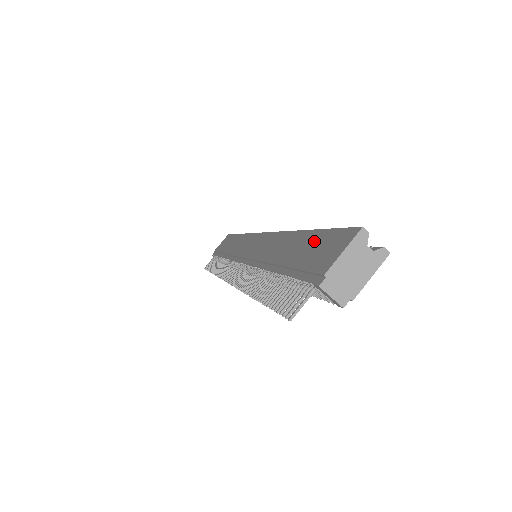
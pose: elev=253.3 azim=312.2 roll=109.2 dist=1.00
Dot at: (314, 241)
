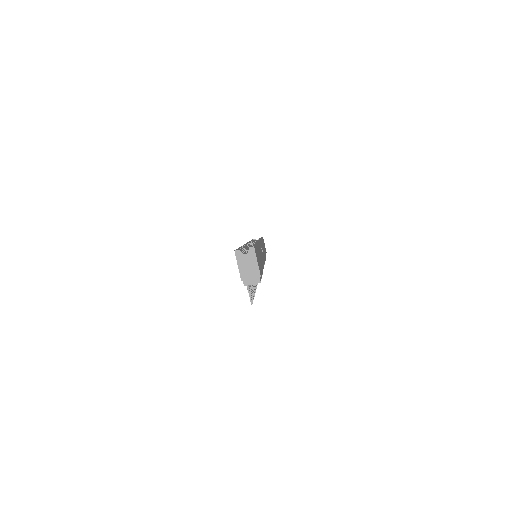
Dot at: occluded
